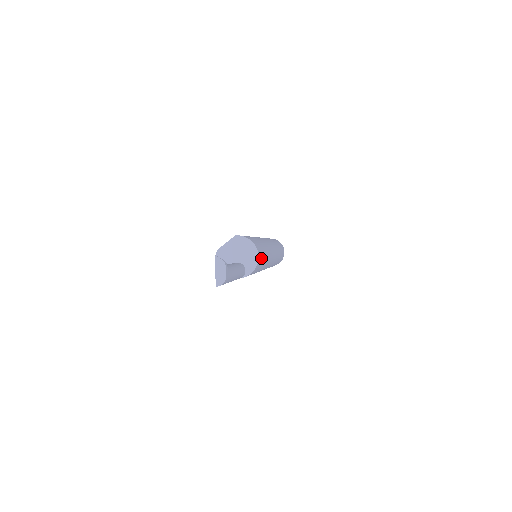
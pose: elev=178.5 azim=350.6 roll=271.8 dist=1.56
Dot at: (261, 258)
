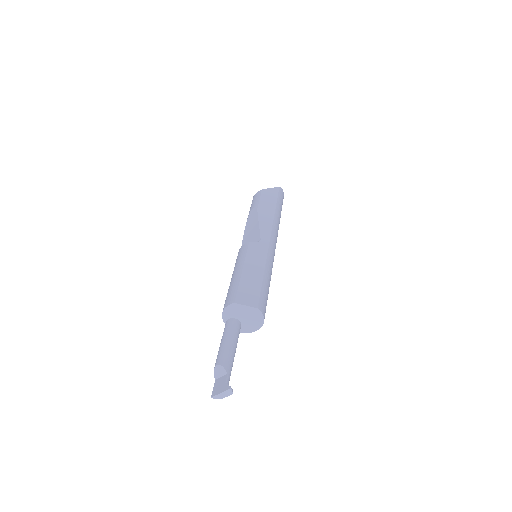
Dot at: occluded
